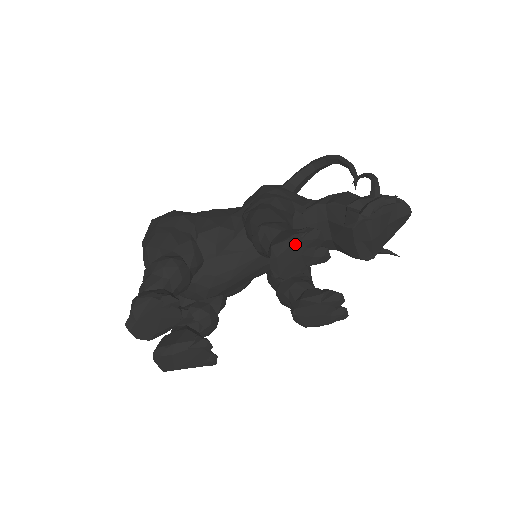
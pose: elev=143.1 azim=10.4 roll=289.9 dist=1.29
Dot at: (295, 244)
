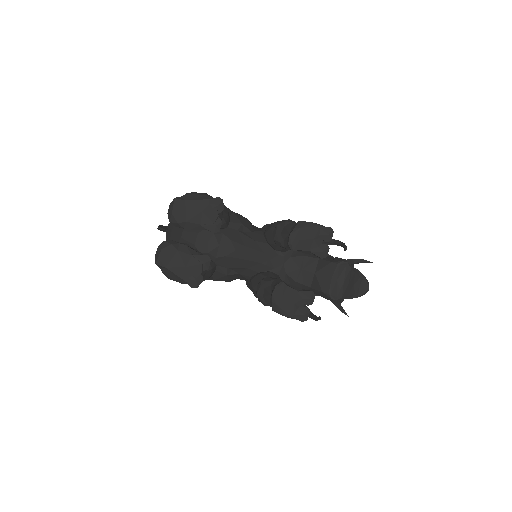
Dot at: (315, 228)
